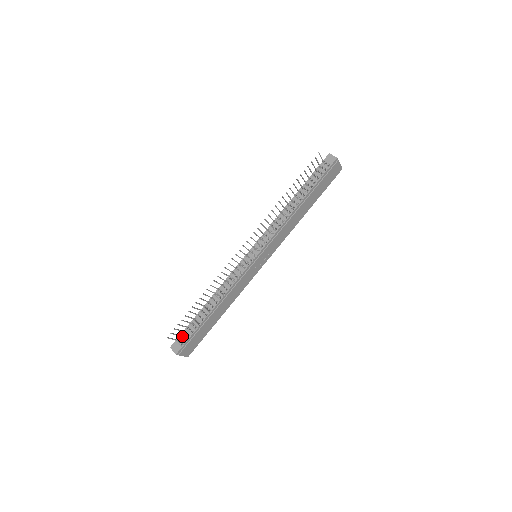
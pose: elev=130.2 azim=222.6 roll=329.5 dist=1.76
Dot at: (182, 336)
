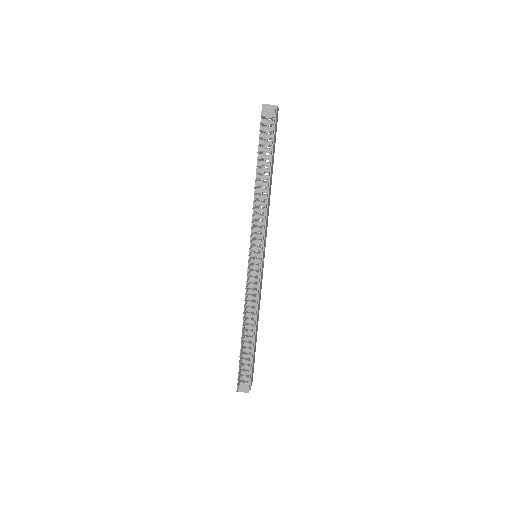
Dot at: (241, 374)
